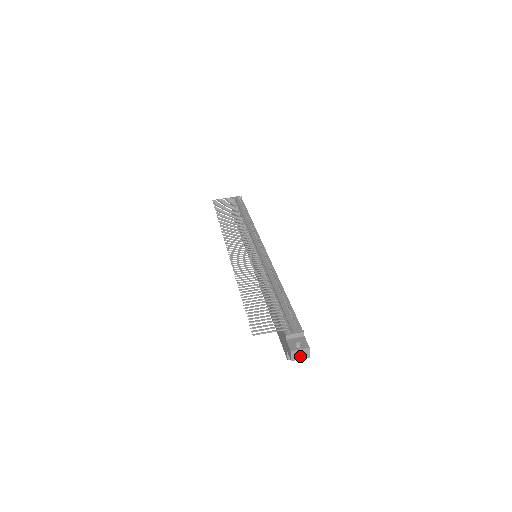
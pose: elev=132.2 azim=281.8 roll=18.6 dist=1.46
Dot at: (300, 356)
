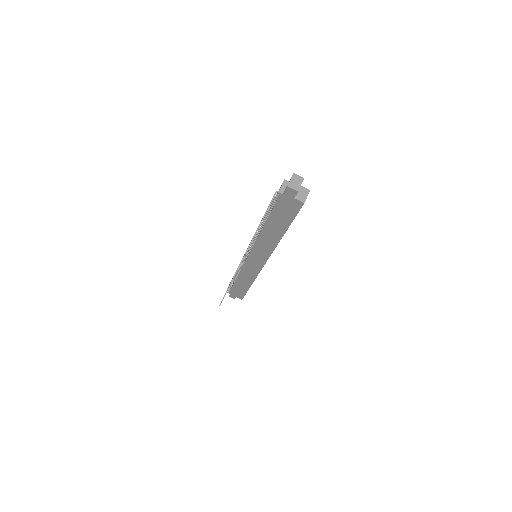
Dot at: (298, 184)
